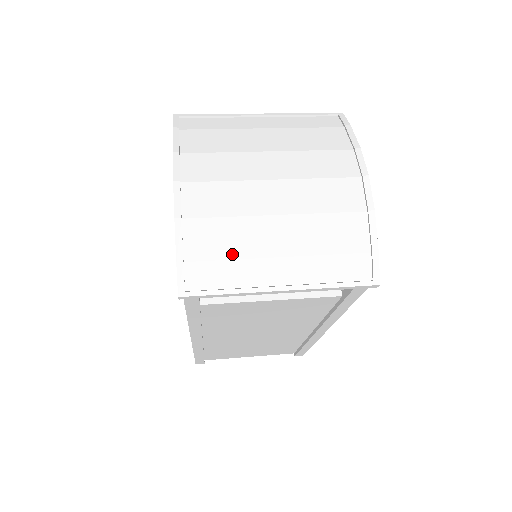
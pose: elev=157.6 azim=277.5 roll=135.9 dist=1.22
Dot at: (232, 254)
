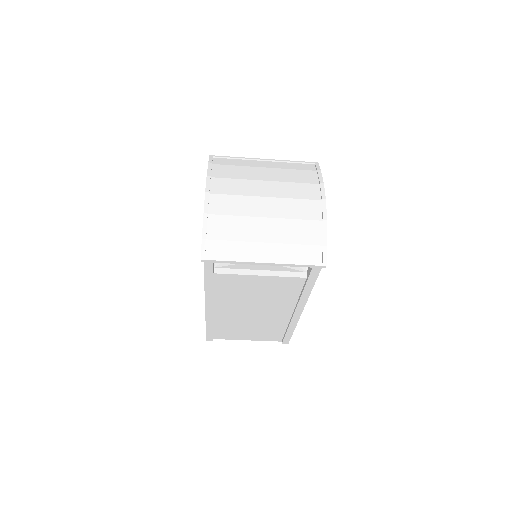
Dot at: (236, 238)
